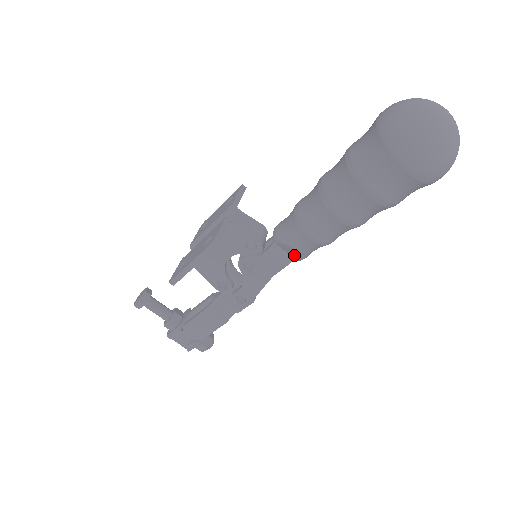
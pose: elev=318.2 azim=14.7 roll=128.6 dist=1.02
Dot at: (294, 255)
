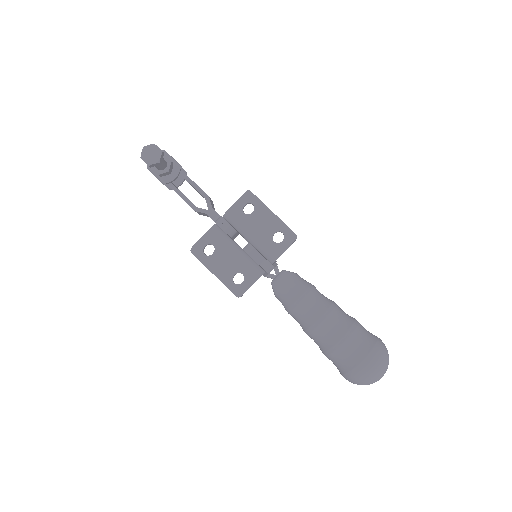
Dot at: occluded
